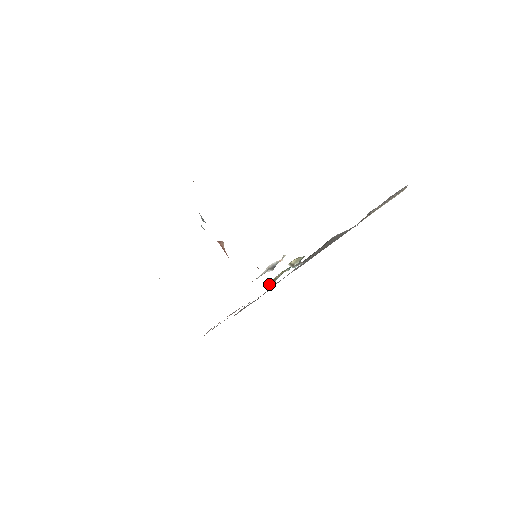
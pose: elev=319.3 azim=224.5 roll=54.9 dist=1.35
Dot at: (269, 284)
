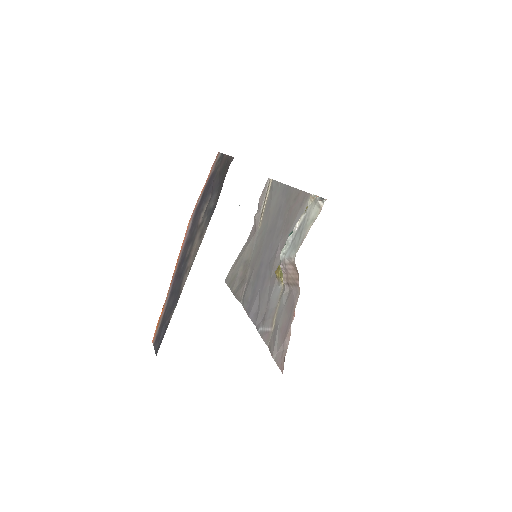
Dot at: occluded
